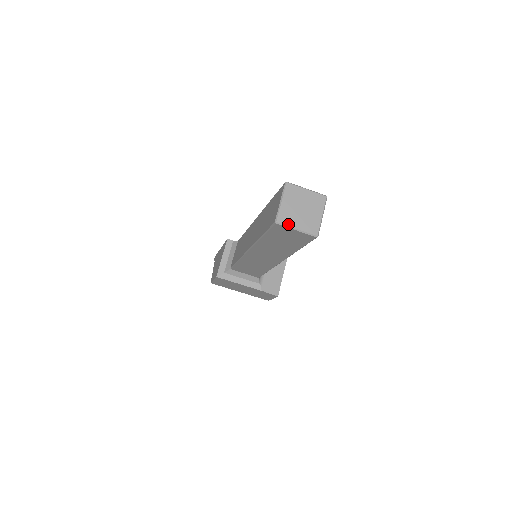
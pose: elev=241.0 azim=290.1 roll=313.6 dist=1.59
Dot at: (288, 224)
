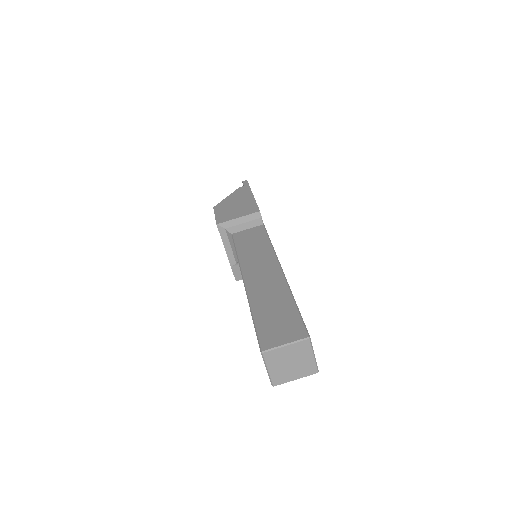
Dot at: (267, 362)
